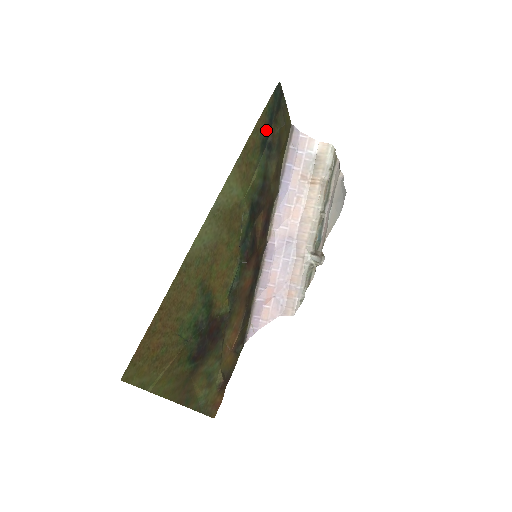
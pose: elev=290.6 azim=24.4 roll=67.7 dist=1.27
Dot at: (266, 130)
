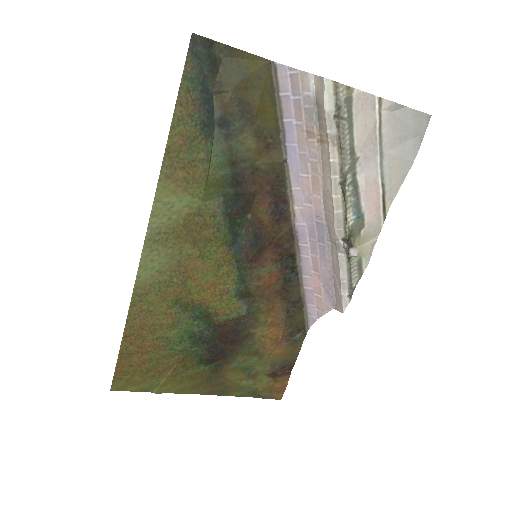
Dot at: (203, 108)
